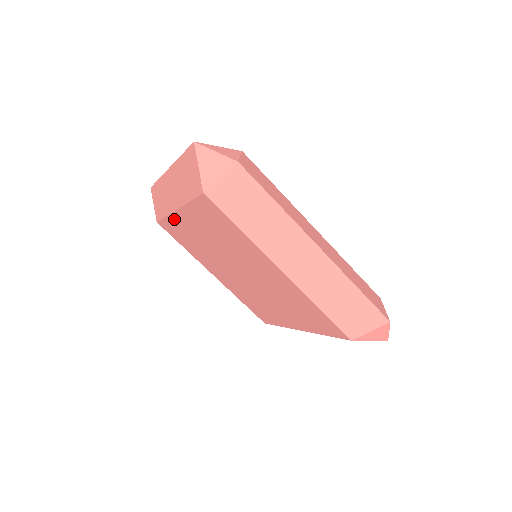
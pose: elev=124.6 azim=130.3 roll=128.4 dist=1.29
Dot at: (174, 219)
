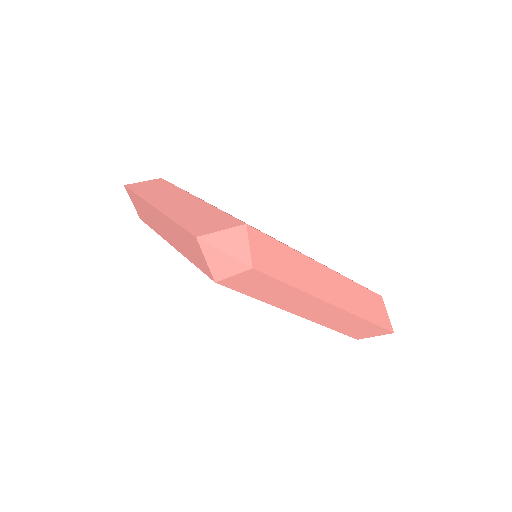
Dot at: occluded
